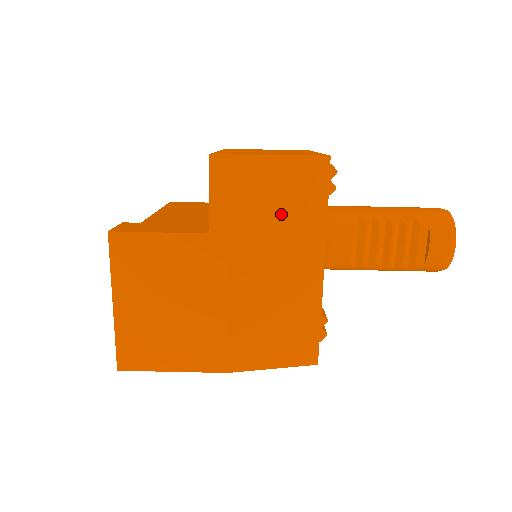
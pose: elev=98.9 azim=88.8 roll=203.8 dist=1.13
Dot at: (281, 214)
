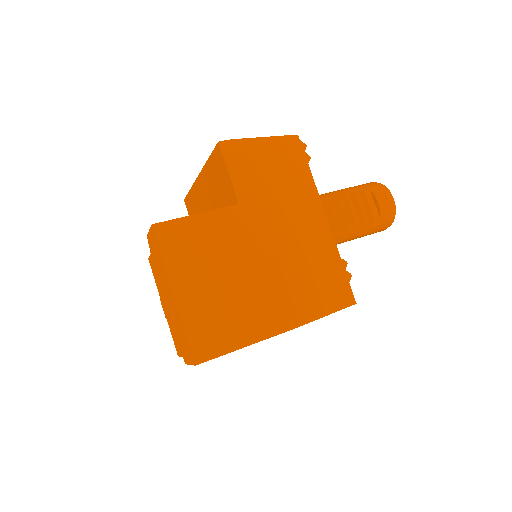
Dot at: (283, 180)
